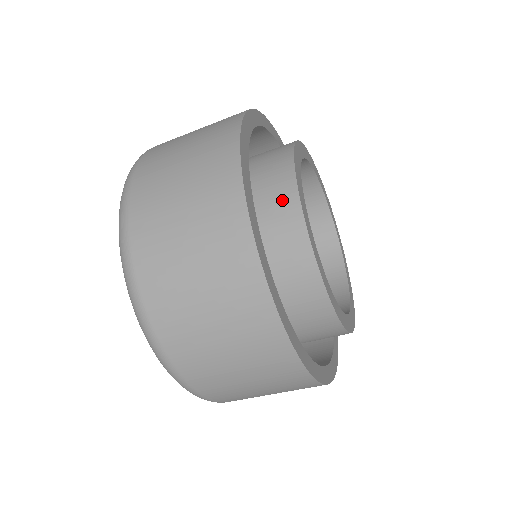
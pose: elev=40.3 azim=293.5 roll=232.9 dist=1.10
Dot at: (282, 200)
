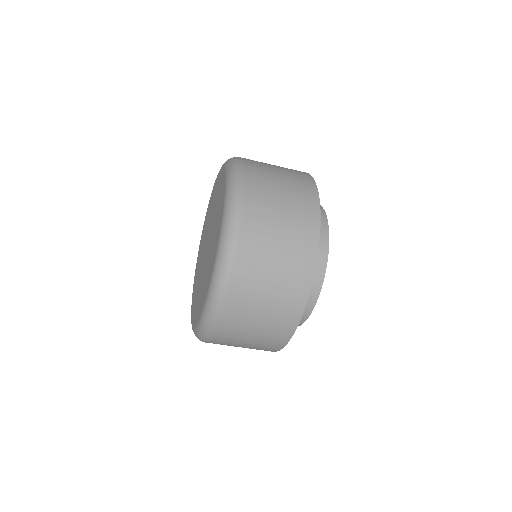
Dot at: occluded
